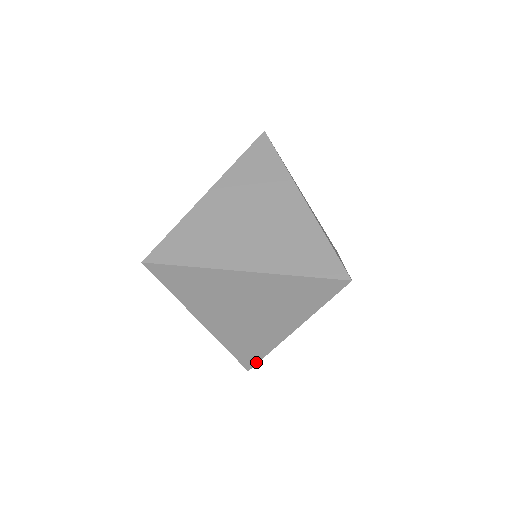
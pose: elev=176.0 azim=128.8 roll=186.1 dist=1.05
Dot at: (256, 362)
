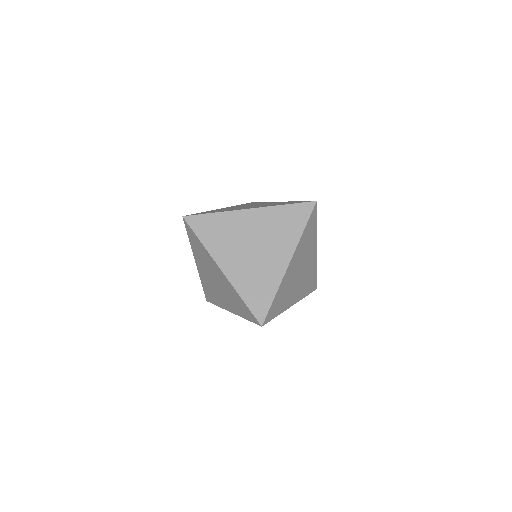
Dot at: occluded
